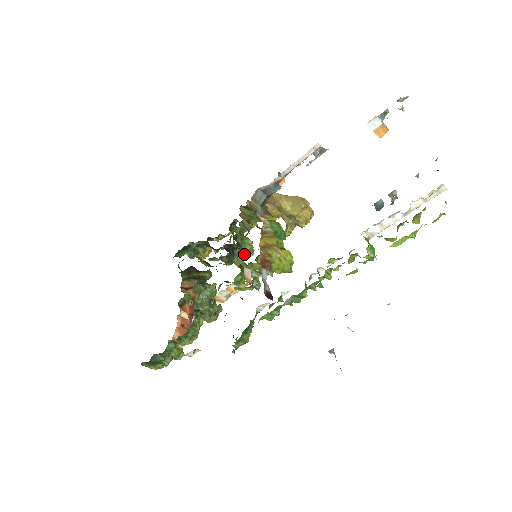
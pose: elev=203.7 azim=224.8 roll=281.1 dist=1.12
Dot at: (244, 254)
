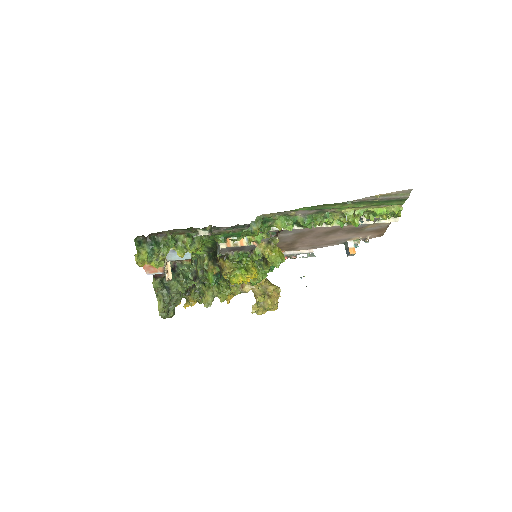
Dot at: (219, 294)
